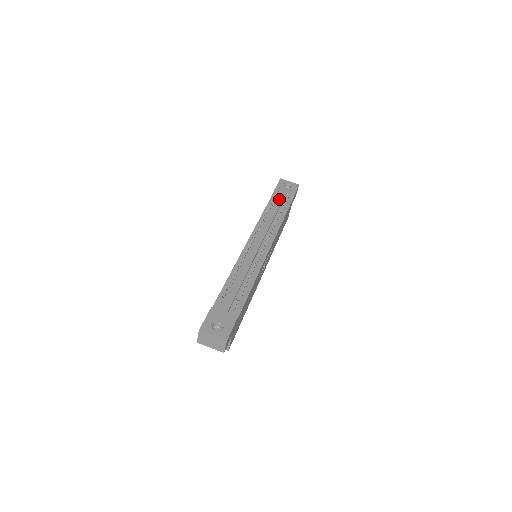
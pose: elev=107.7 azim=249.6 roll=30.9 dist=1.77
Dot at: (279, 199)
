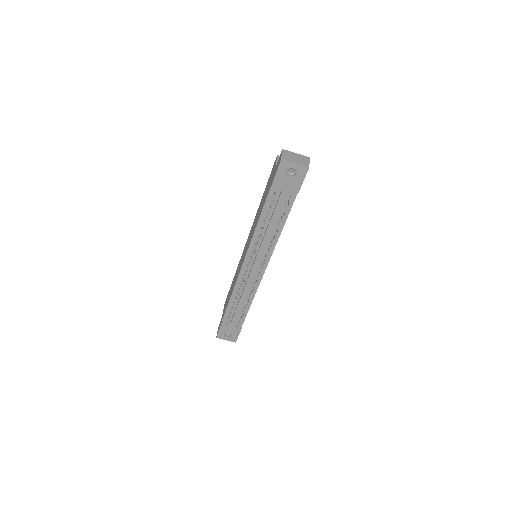
Dot at: (277, 204)
